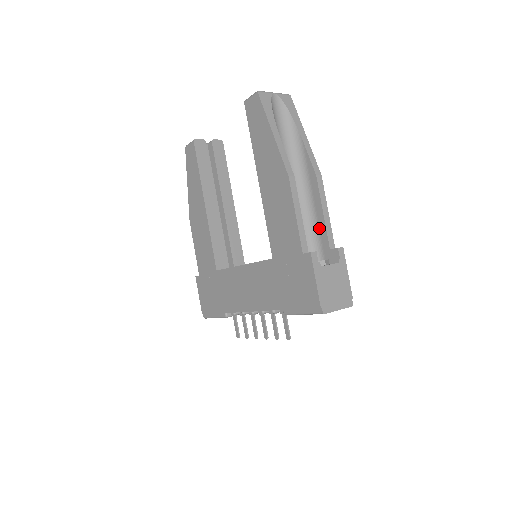
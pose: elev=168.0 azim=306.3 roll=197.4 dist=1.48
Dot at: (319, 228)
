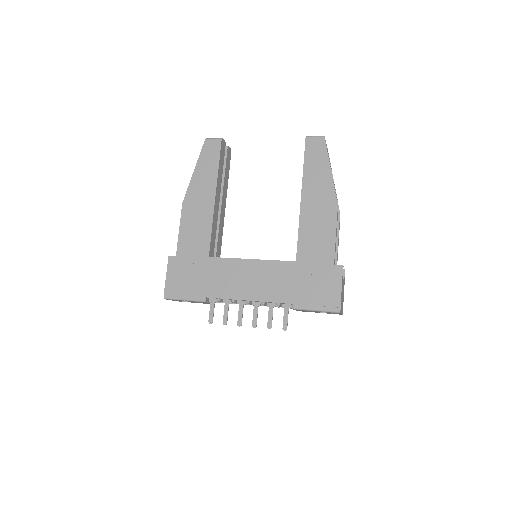
Dot at: occluded
